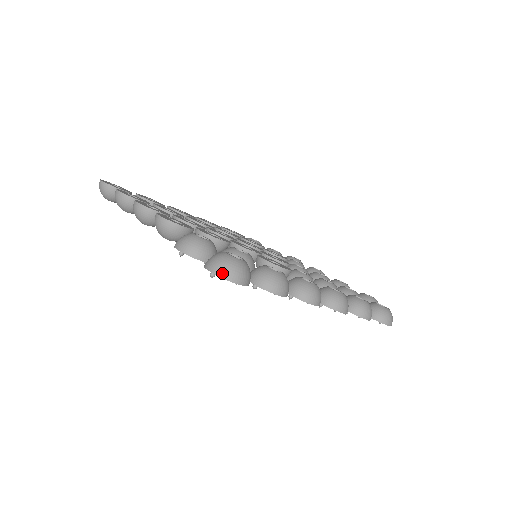
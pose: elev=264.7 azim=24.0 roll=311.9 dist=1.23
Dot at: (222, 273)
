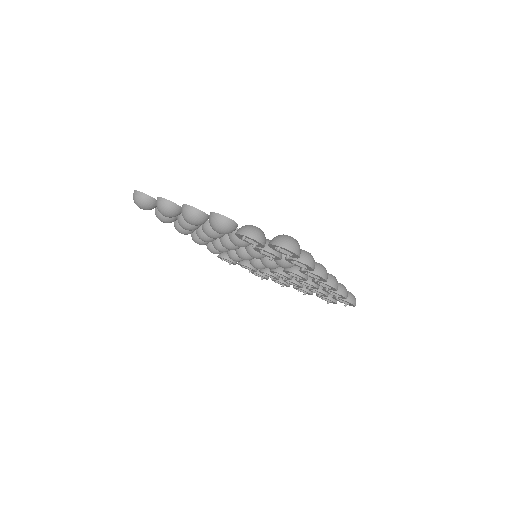
Dot at: (288, 247)
